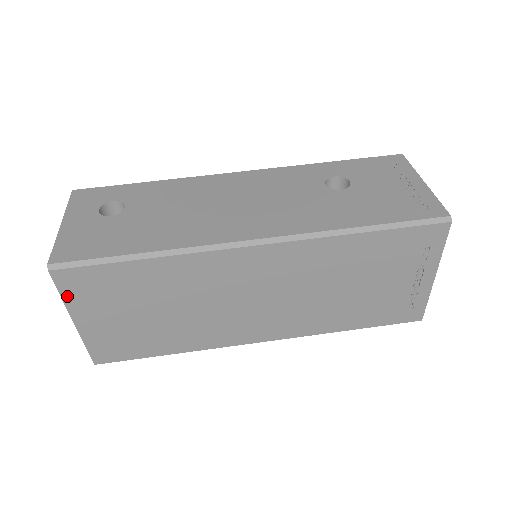
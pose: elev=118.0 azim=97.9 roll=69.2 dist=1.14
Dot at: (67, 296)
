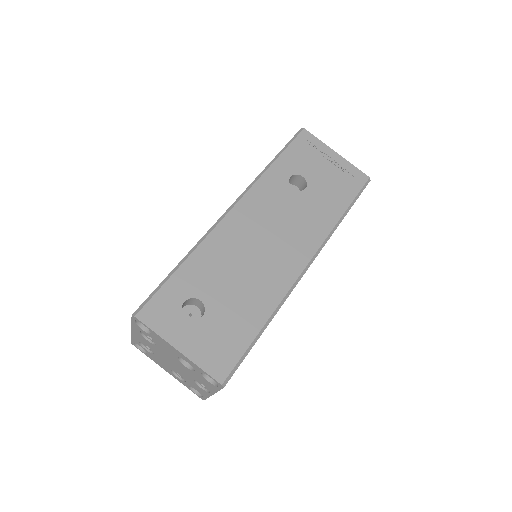
Dot at: occluded
